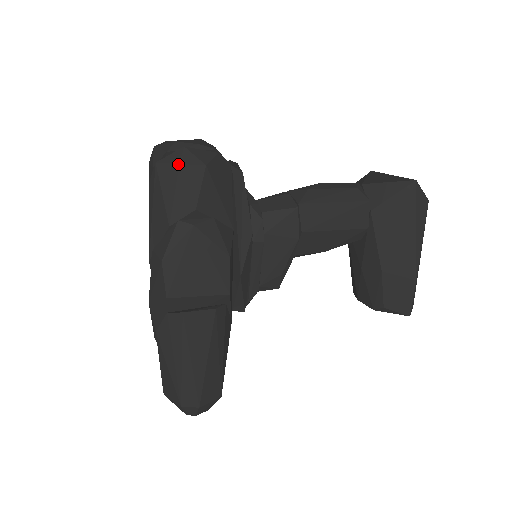
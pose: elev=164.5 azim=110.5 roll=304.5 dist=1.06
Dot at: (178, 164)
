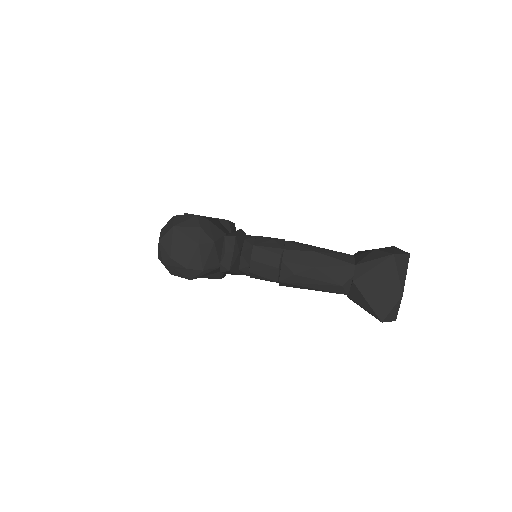
Dot at: occluded
